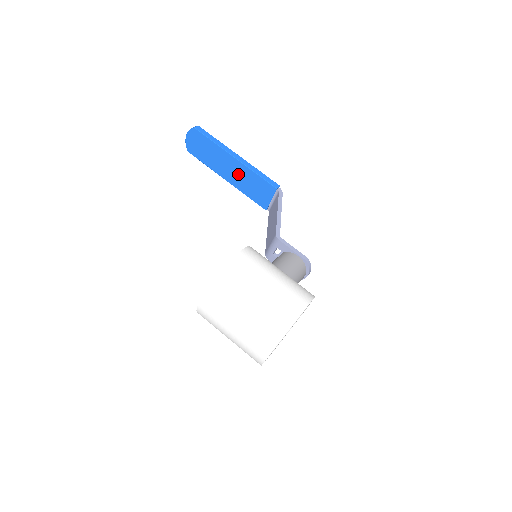
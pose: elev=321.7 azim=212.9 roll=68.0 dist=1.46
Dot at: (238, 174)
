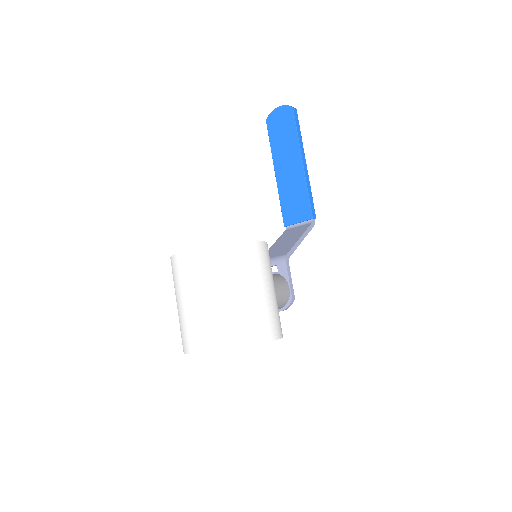
Dot at: (291, 177)
